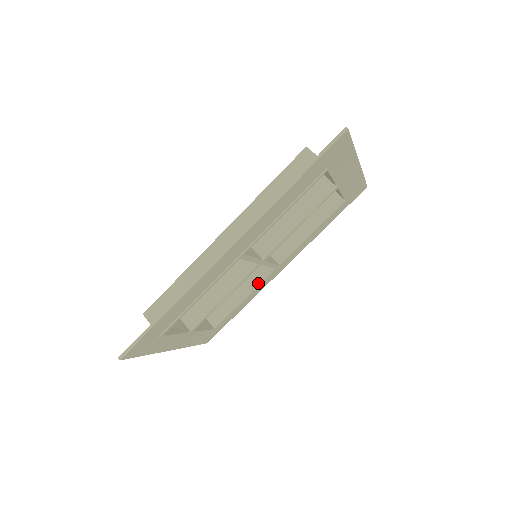
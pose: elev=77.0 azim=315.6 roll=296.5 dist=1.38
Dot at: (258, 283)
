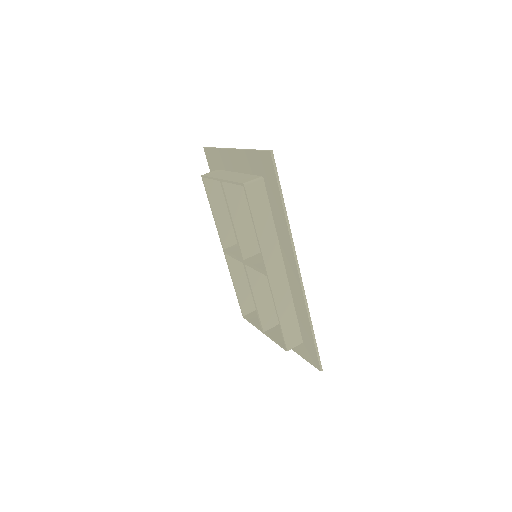
Dot at: occluded
